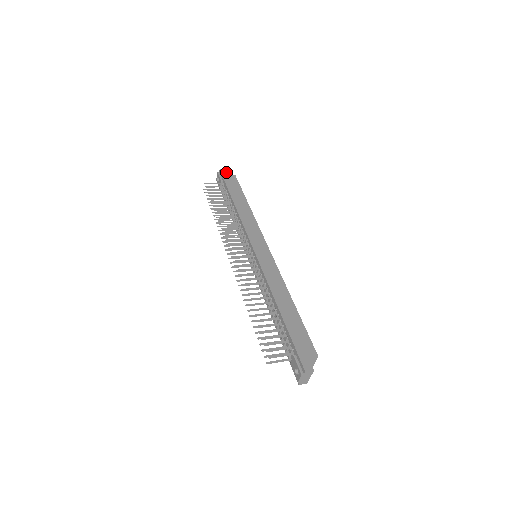
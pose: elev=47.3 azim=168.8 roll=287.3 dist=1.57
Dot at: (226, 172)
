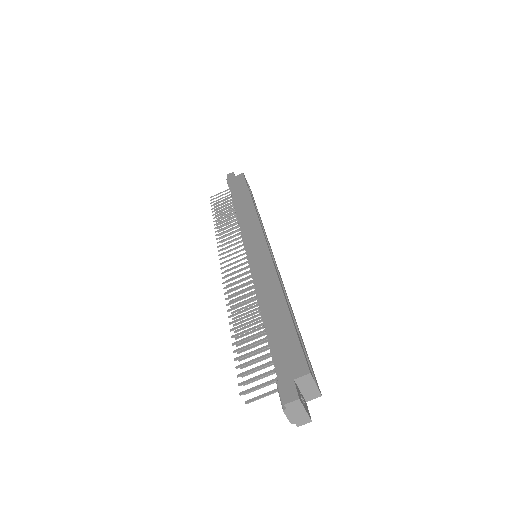
Dot at: (233, 174)
